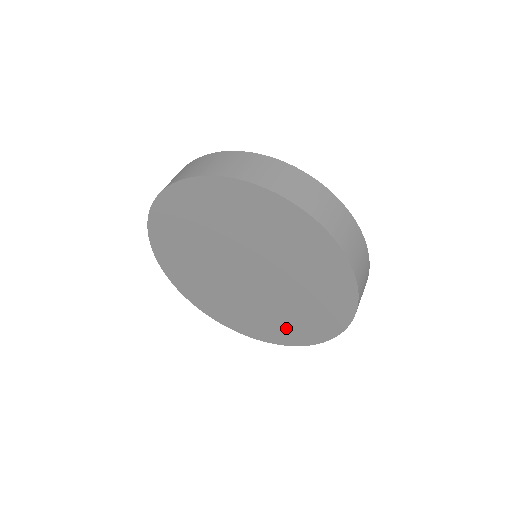
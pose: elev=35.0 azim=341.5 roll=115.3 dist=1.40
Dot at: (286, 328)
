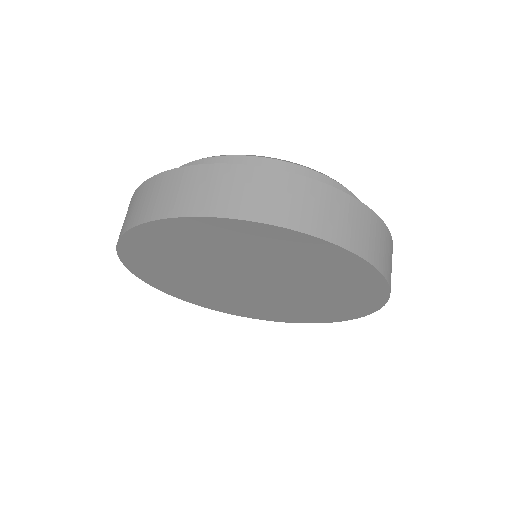
Dot at: (345, 303)
